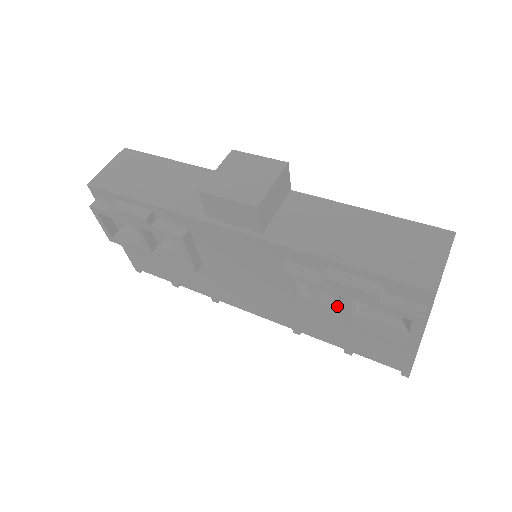
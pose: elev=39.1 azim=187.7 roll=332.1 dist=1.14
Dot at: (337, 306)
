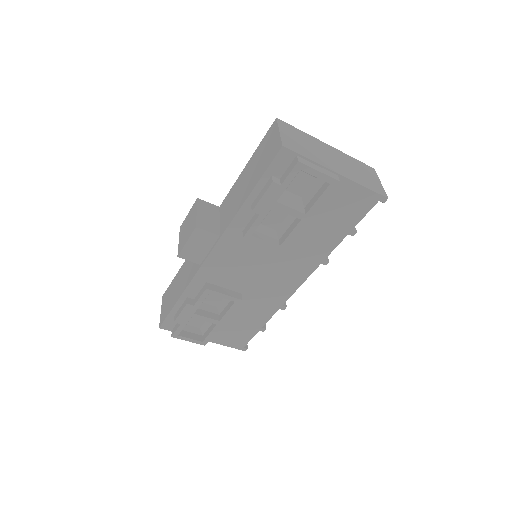
Dot at: (295, 217)
